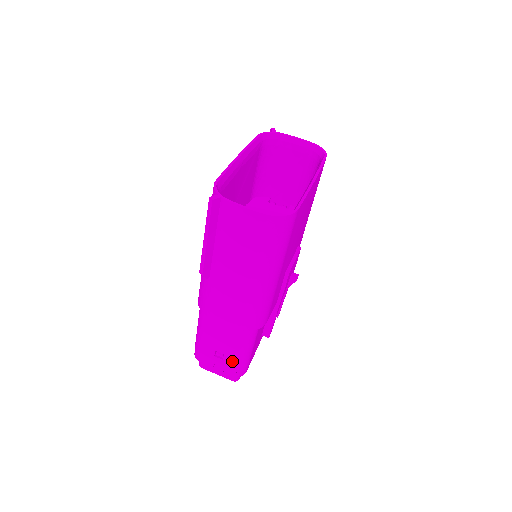
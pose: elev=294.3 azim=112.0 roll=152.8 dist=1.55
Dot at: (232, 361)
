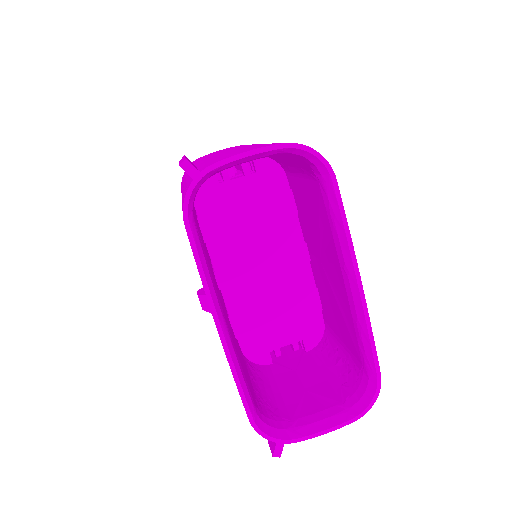
Dot at: occluded
